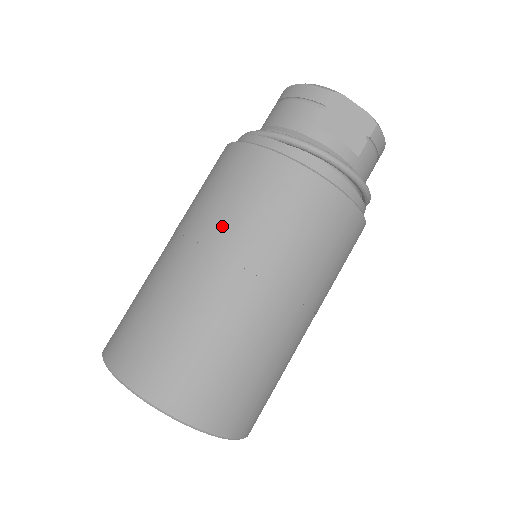
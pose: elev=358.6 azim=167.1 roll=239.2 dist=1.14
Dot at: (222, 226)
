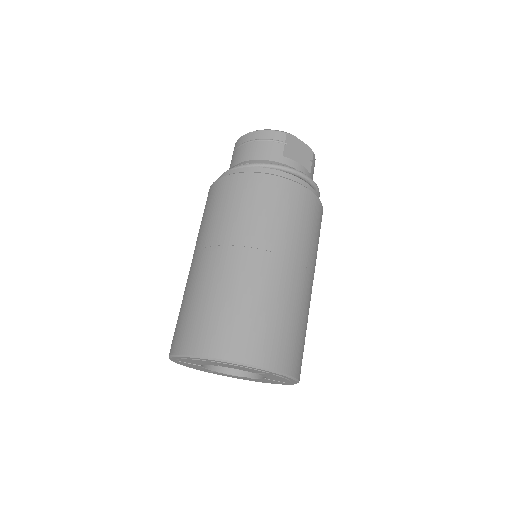
Dot at: (257, 230)
